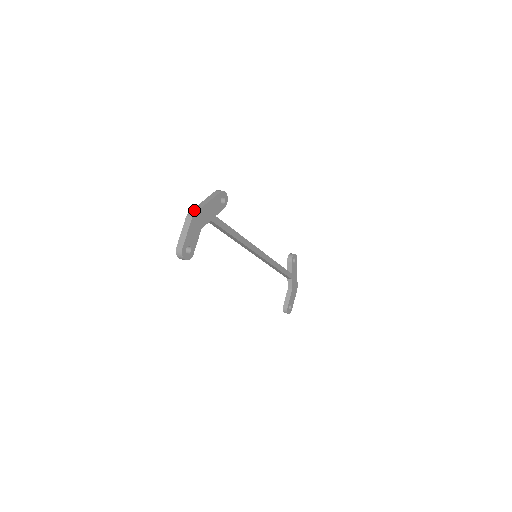
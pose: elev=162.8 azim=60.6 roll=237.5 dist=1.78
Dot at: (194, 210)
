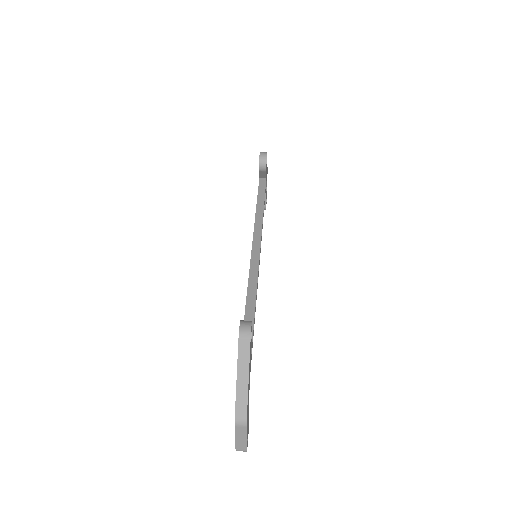
Dot at: (240, 411)
